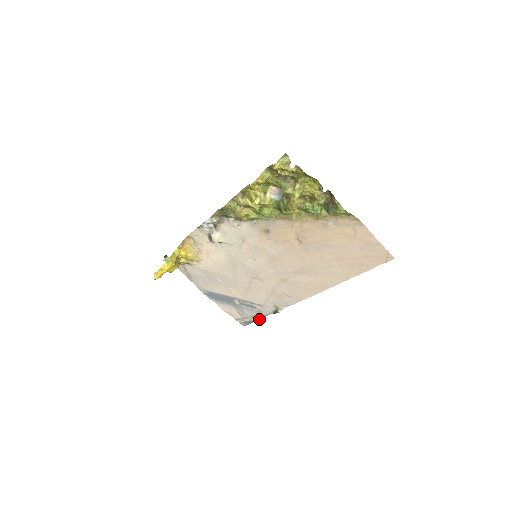
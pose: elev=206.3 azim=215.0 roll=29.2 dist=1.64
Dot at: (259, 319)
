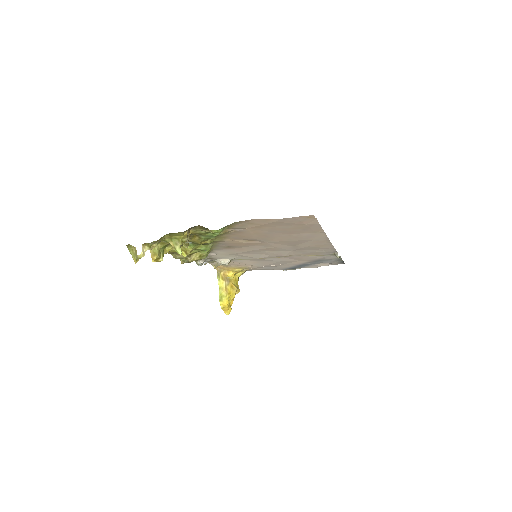
Dot at: (341, 260)
